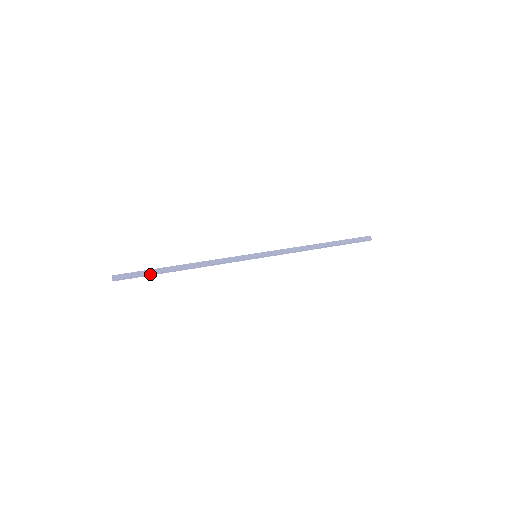
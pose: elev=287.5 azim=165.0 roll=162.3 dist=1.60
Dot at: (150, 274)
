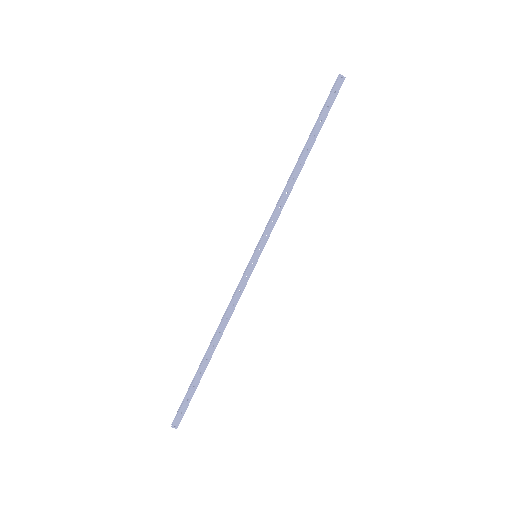
Dot at: occluded
